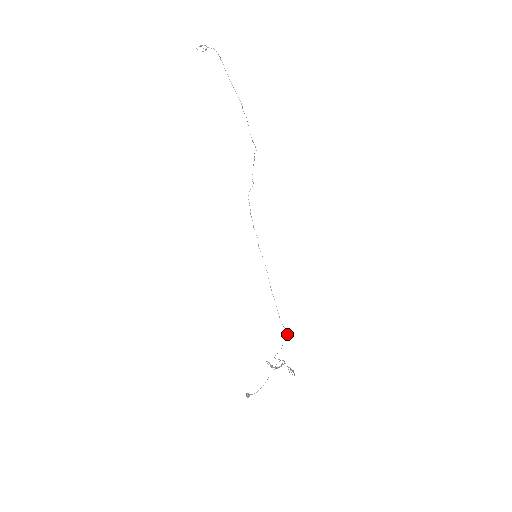
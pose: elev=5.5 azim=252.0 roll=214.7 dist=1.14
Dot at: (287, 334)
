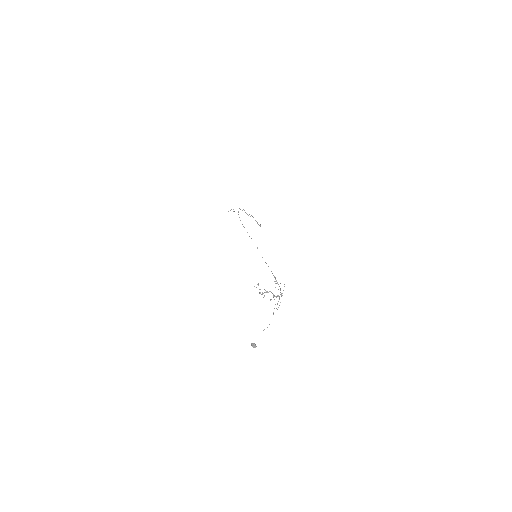
Dot at: occluded
